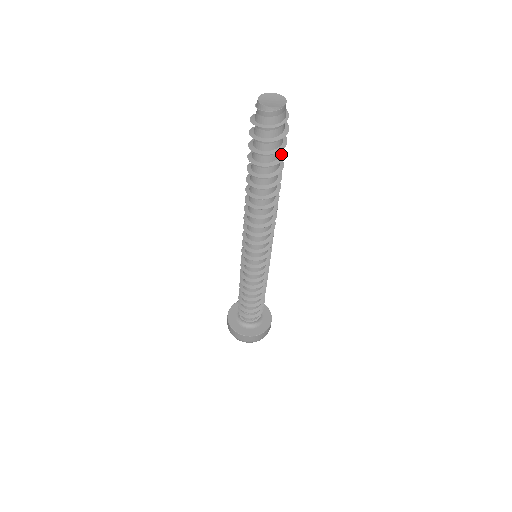
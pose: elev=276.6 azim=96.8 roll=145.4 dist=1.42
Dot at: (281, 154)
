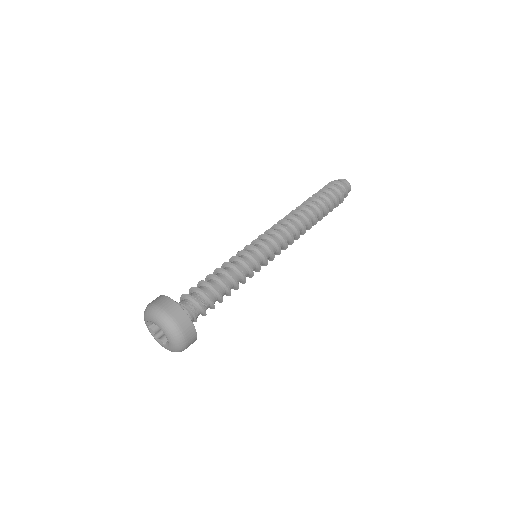
Dot at: (332, 204)
